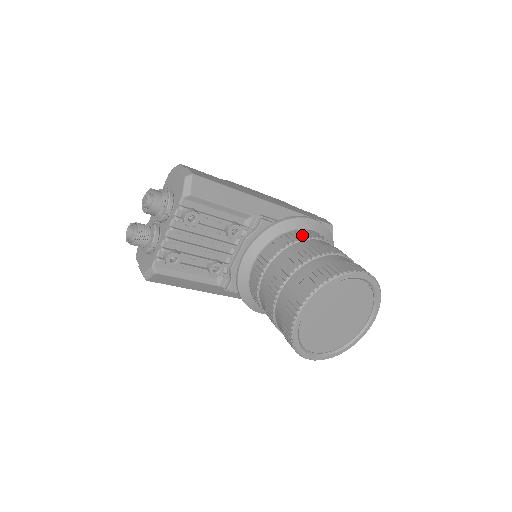
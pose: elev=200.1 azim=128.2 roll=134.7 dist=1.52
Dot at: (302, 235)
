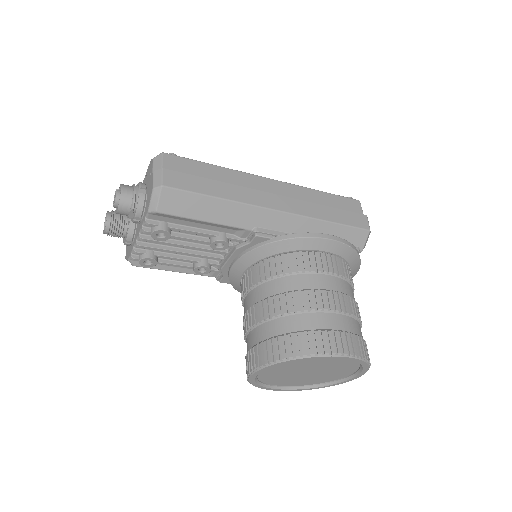
Dot at: (300, 265)
